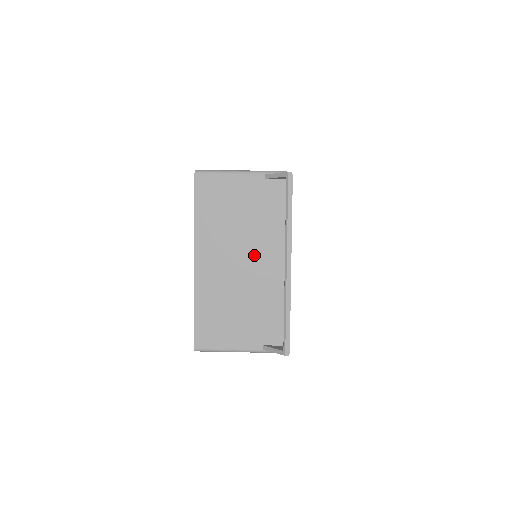
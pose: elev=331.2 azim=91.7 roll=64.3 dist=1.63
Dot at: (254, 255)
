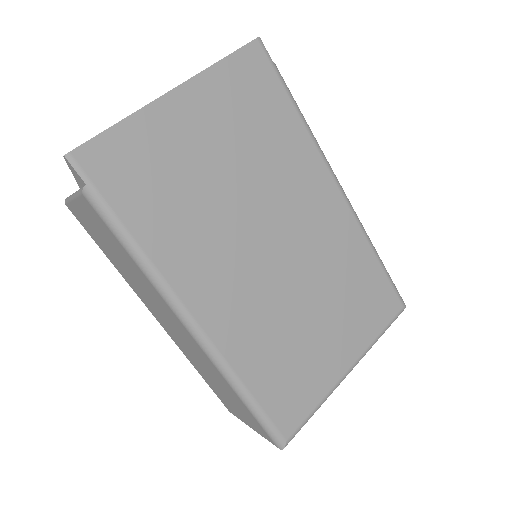
Dot at: occluded
